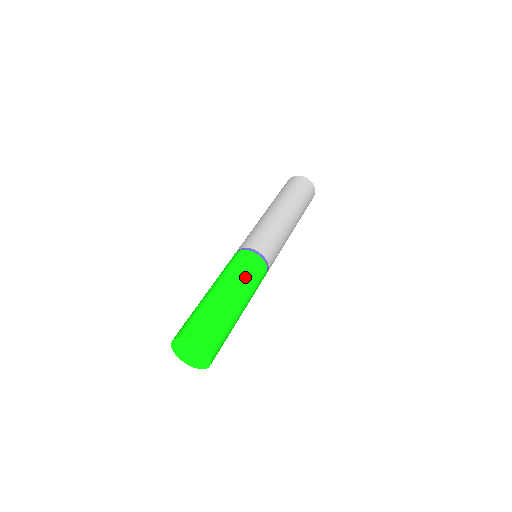
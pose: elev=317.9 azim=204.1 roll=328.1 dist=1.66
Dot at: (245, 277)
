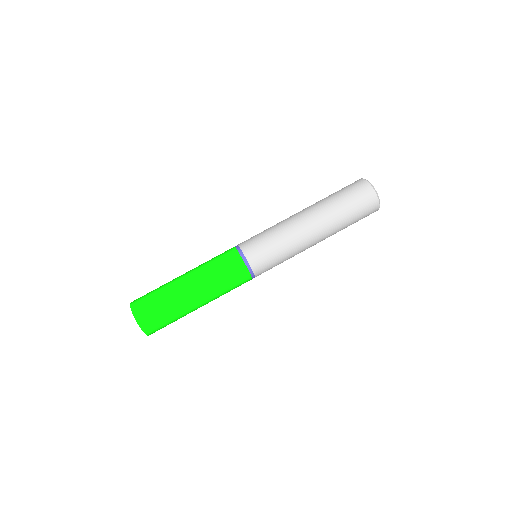
Dot at: (213, 274)
